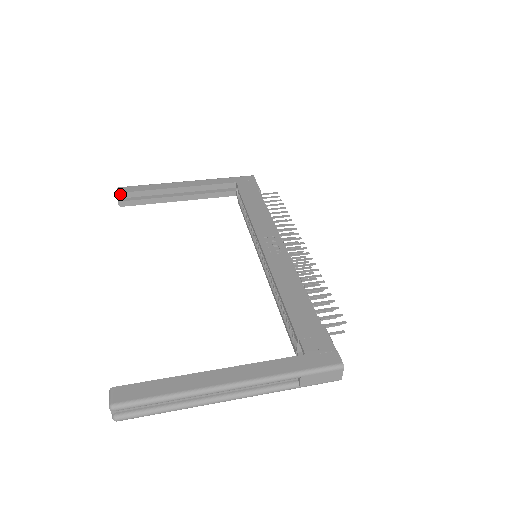
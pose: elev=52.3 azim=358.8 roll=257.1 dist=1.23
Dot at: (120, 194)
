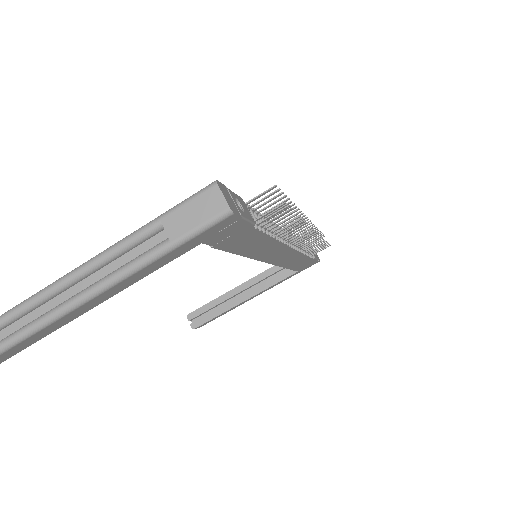
Dot at: (189, 315)
